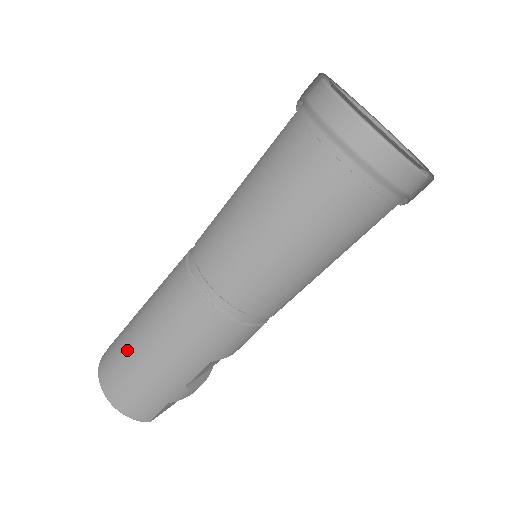
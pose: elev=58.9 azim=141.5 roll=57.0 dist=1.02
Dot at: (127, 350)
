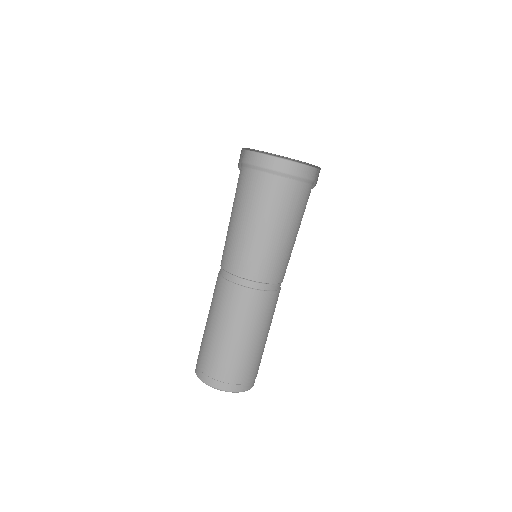
Dot at: (233, 357)
